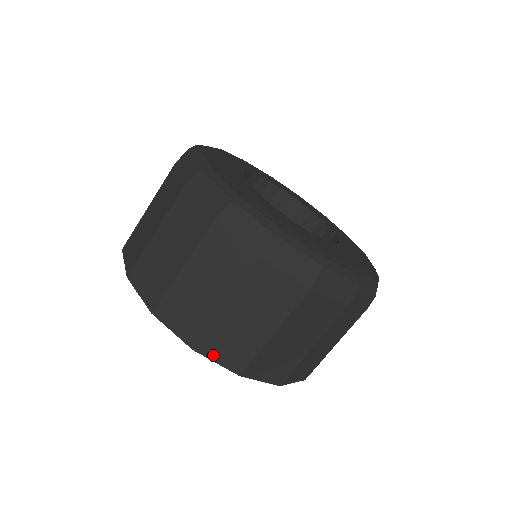
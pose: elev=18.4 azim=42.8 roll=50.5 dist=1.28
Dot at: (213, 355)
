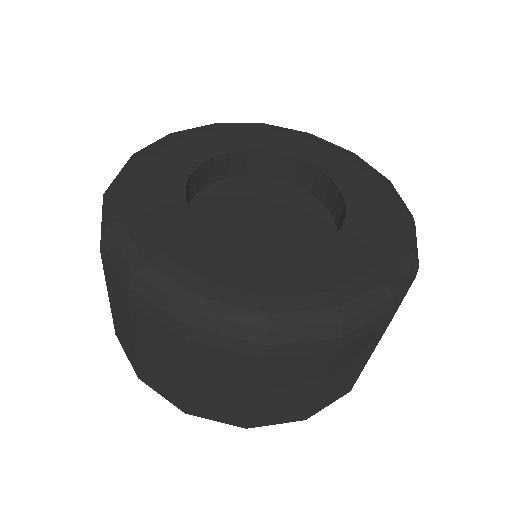
Dot at: (207, 416)
